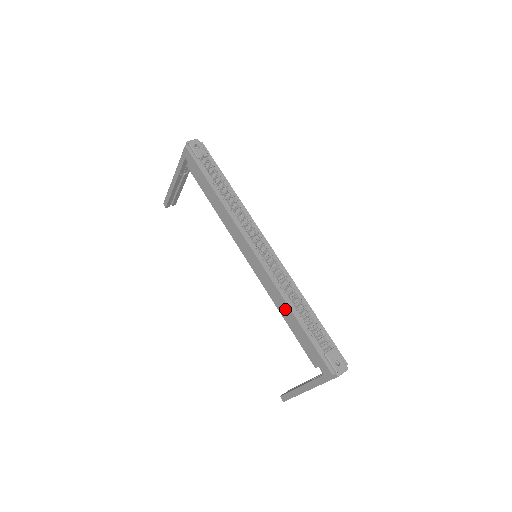
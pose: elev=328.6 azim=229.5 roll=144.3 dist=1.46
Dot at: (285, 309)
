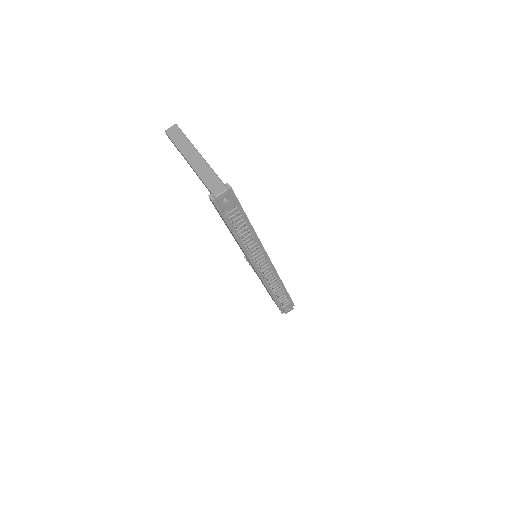
Dot at: occluded
